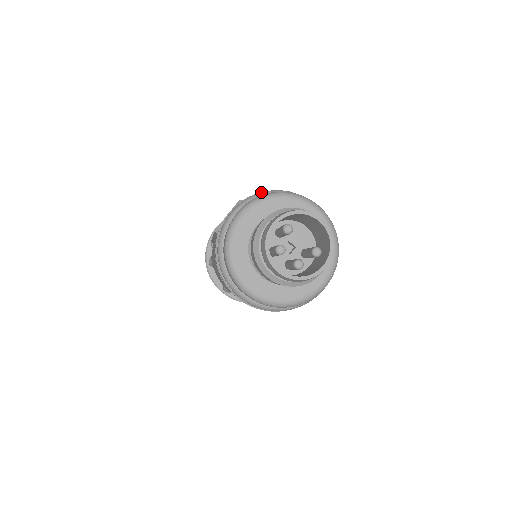
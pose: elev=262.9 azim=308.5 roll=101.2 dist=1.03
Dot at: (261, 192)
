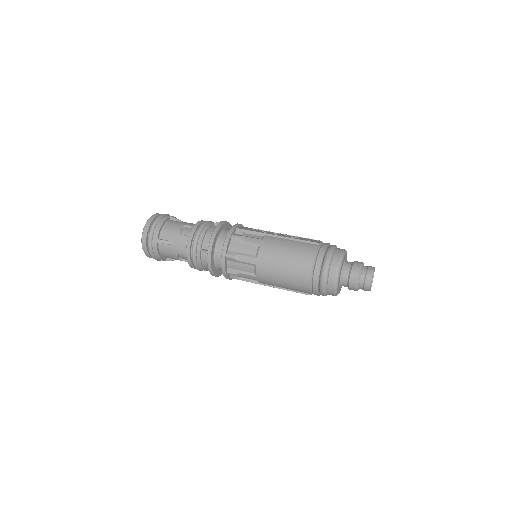
Dot at: occluded
